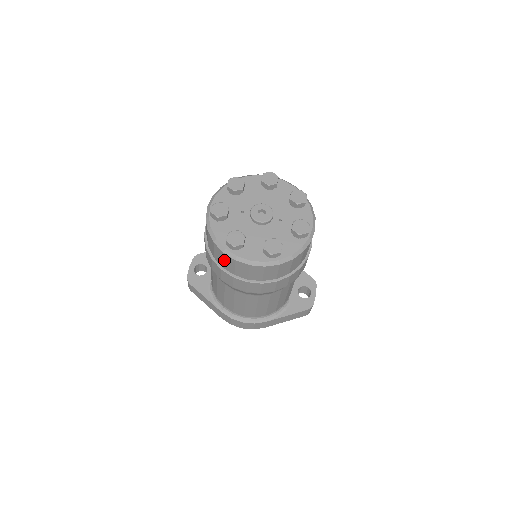
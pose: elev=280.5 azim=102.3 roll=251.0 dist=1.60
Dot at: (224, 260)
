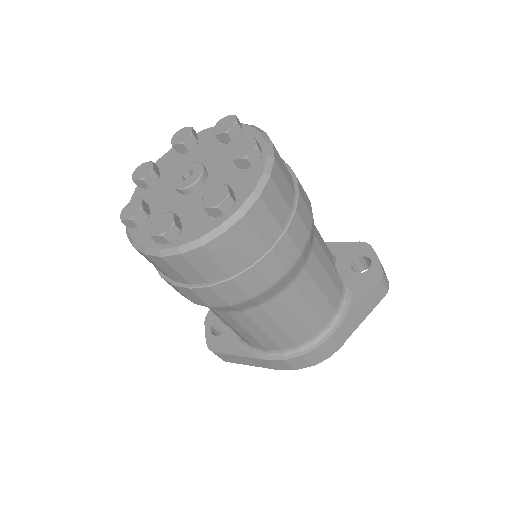
Dot at: (176, 269)
